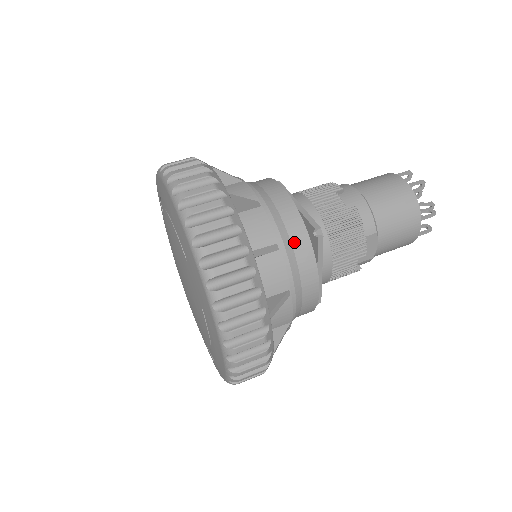
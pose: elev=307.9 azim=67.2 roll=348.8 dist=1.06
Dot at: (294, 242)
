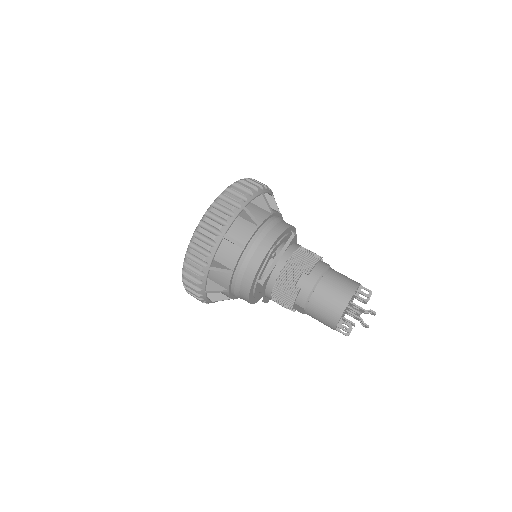
Dot at: (245, 276)
